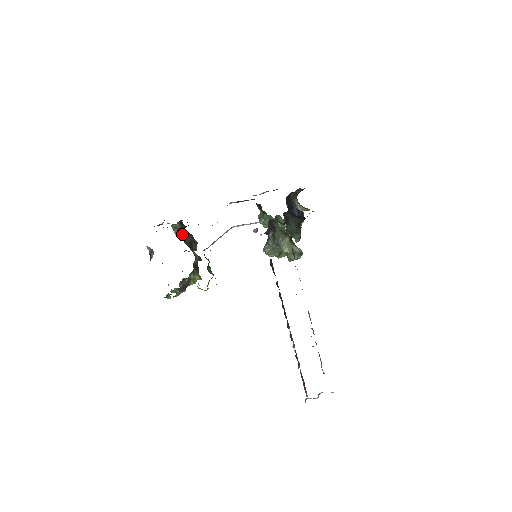
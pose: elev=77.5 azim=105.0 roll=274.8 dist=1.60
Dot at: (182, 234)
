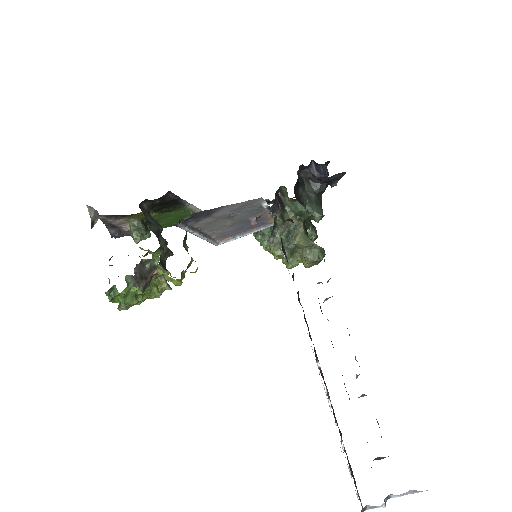
Dot at: (146, 215)
